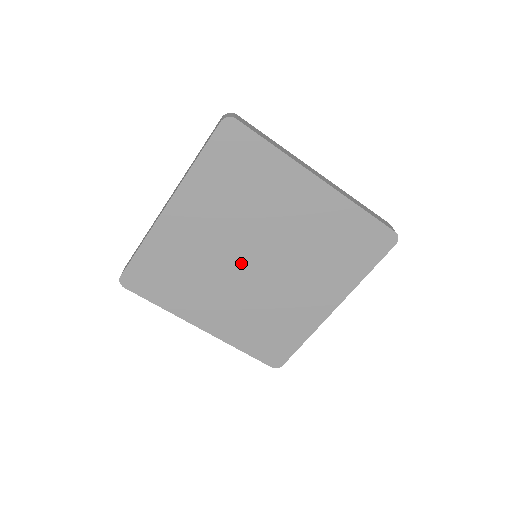
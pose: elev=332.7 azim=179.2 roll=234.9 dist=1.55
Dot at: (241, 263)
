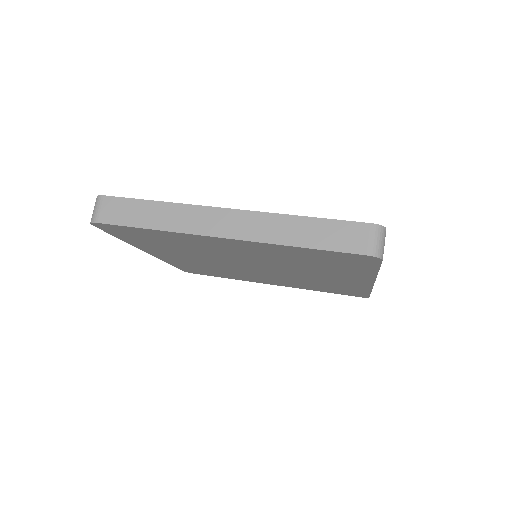
Dot at: (245, 268)
